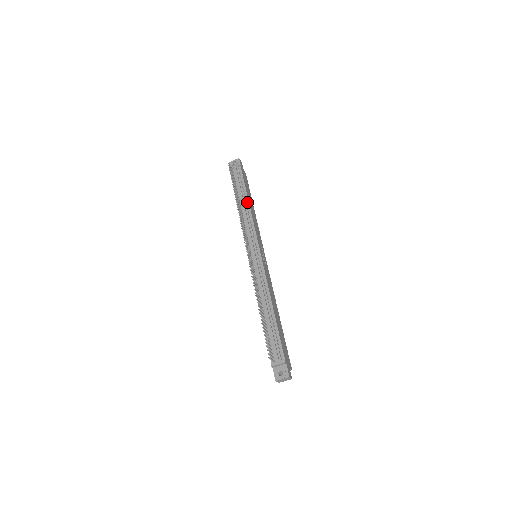
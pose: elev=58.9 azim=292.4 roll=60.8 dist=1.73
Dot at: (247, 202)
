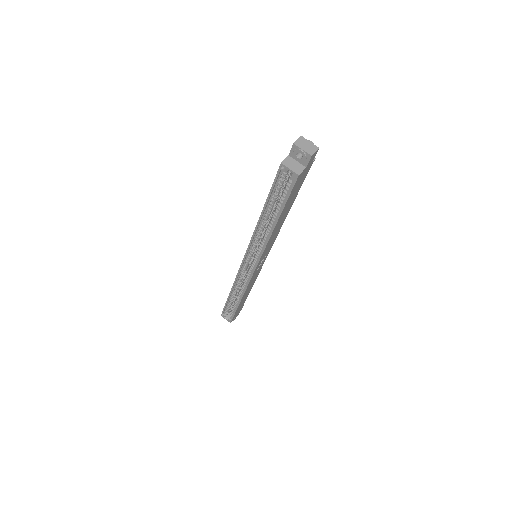
Dot at: occluded
